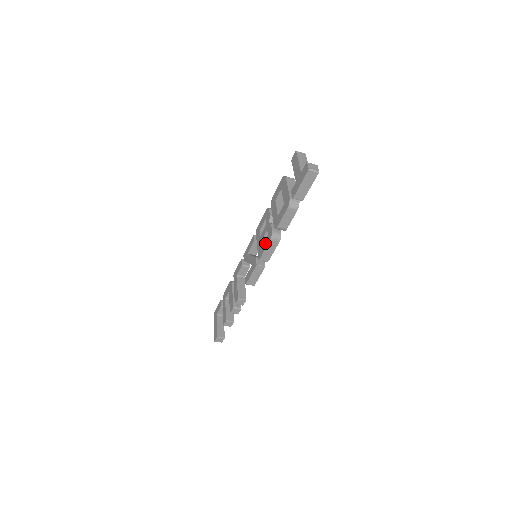
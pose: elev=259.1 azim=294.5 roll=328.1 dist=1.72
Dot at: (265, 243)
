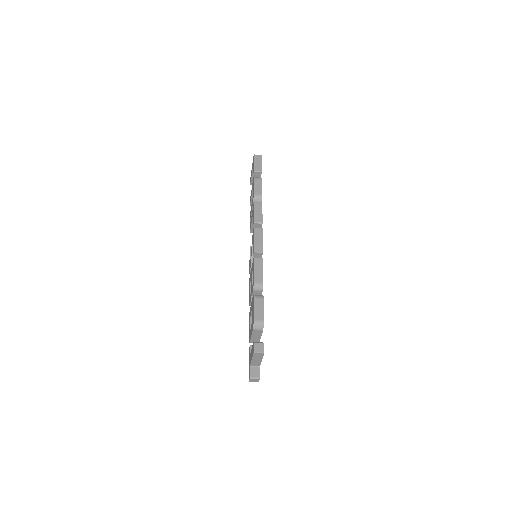
Dot at: (249, 292)
